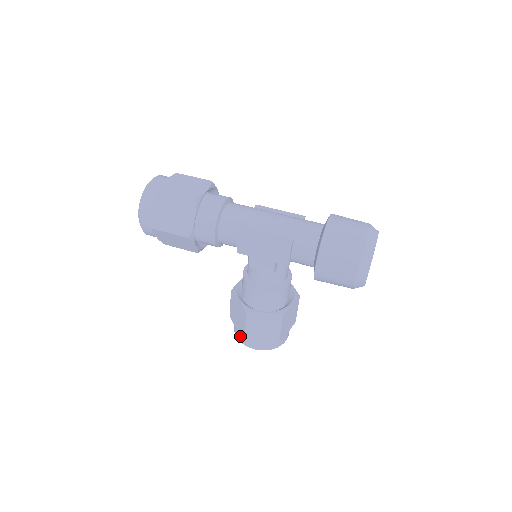
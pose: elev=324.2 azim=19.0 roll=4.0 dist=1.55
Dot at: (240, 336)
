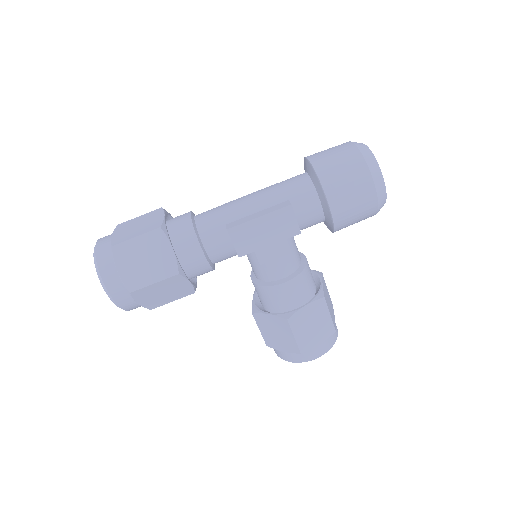
Dot at: (292, 356)
